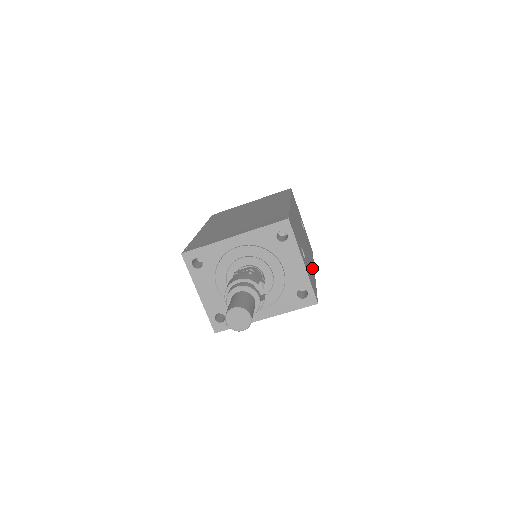
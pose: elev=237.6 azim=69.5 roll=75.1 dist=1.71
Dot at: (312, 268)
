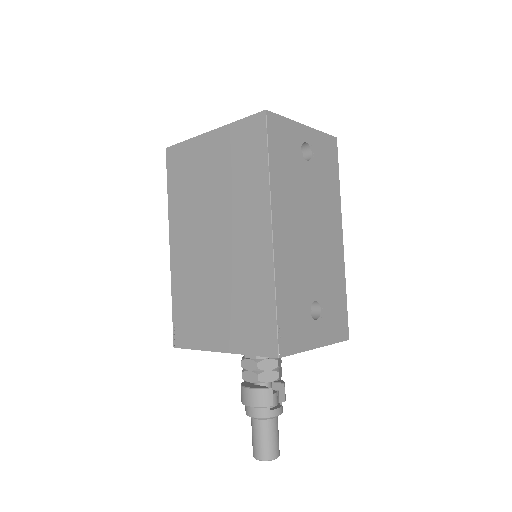
Dot at: (336, 249)
